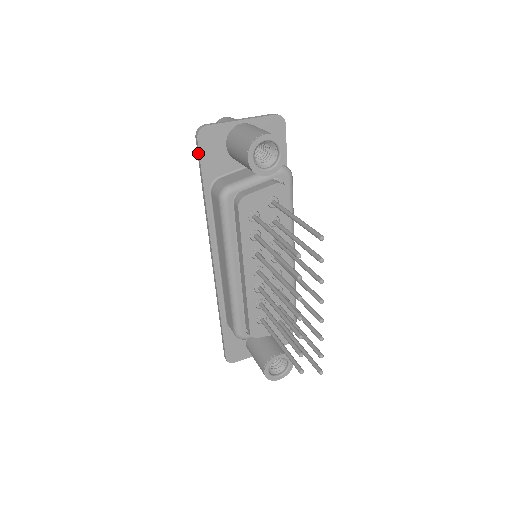
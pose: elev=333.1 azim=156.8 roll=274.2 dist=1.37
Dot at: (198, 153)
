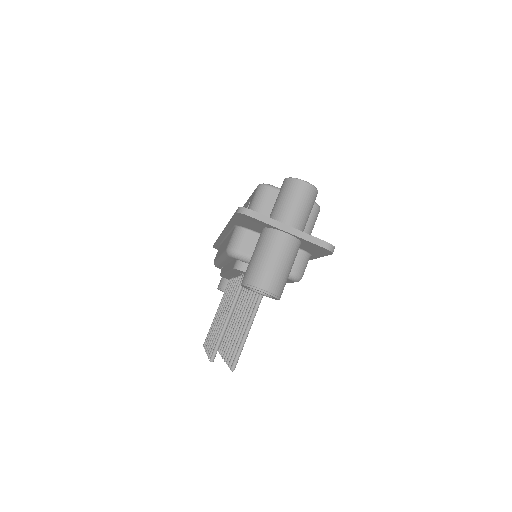
Dot at: (235, 213)
